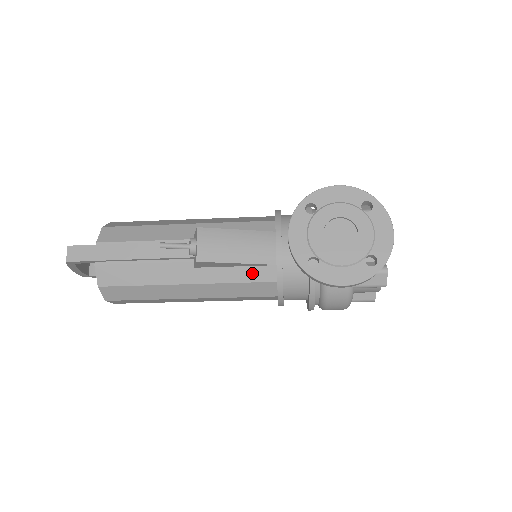
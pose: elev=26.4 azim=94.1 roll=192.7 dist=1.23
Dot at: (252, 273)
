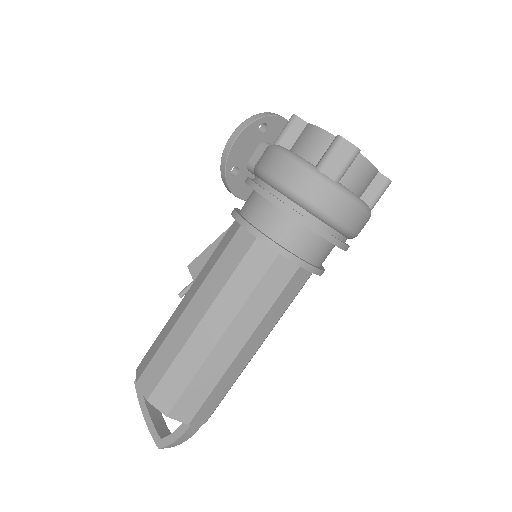
Dot at: occluded
